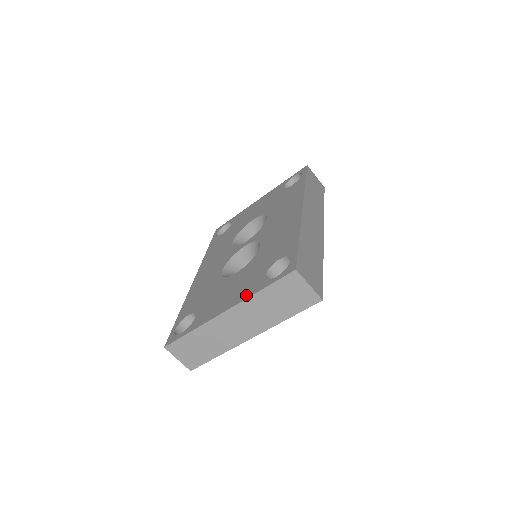
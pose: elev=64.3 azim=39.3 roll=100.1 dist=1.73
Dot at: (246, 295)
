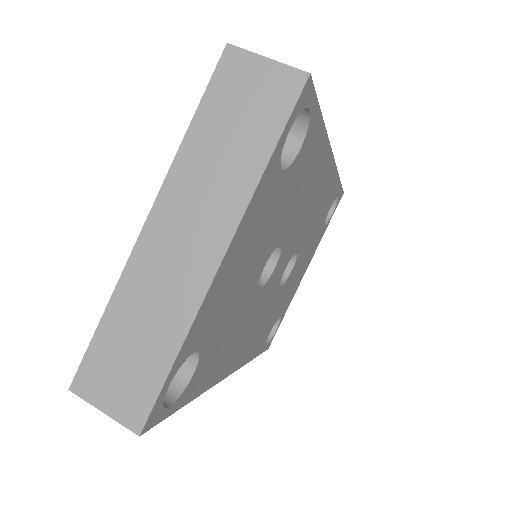
Dot at: occluded
